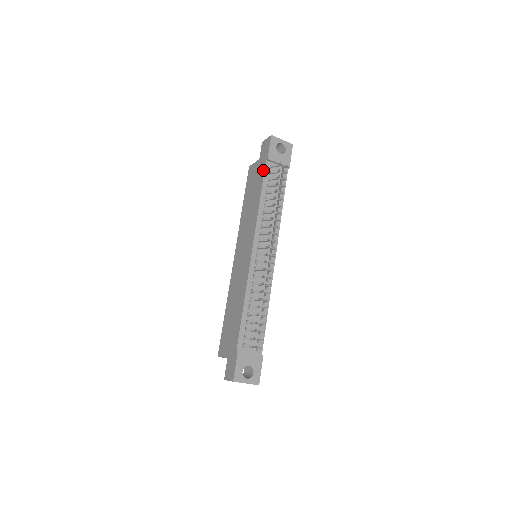
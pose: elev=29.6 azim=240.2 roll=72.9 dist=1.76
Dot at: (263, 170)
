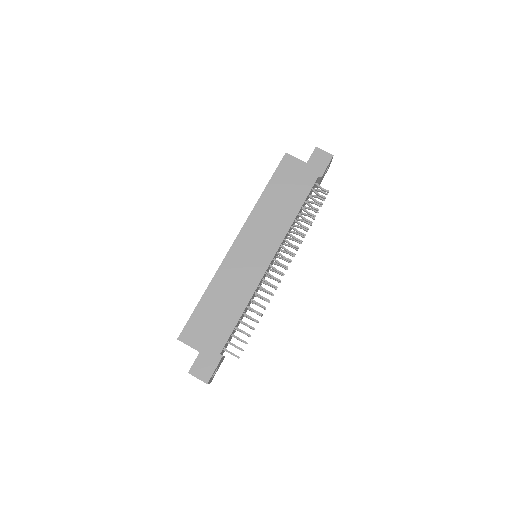
Dot at: (311, 184)
